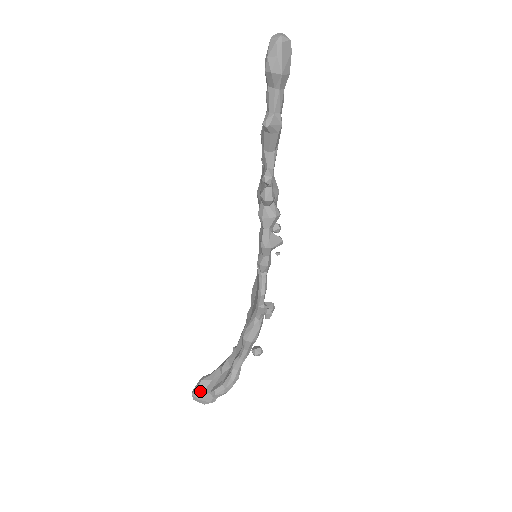
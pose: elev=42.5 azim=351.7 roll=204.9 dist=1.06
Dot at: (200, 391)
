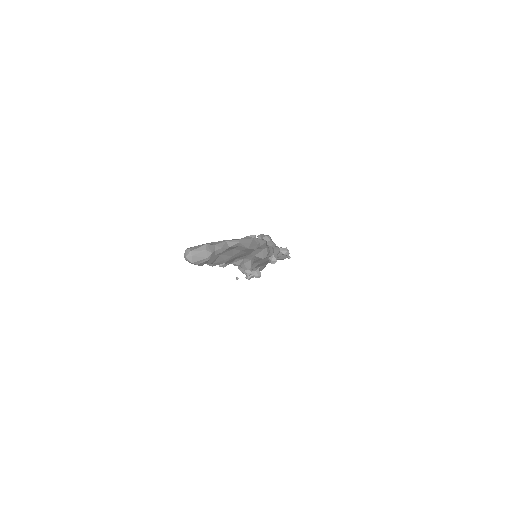
Dot at: occluded
